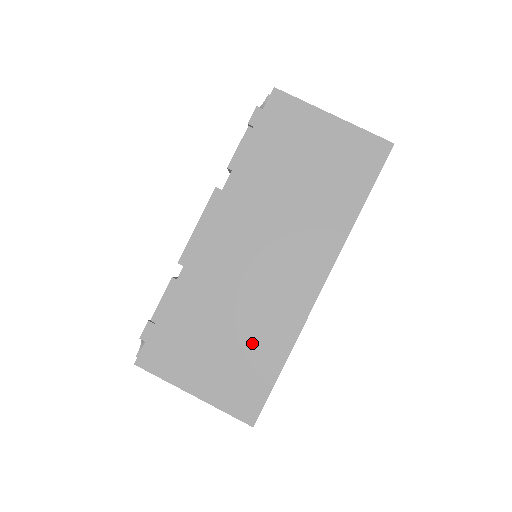
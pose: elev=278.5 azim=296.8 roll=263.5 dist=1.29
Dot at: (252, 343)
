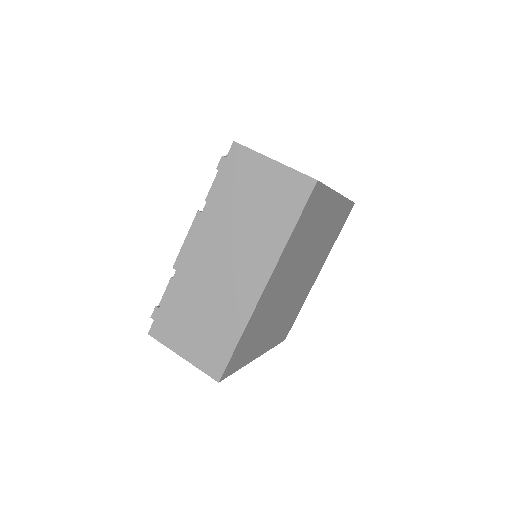
Dot at: occluded
